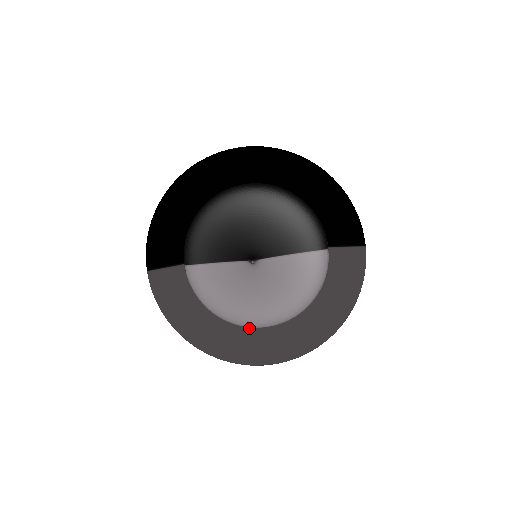
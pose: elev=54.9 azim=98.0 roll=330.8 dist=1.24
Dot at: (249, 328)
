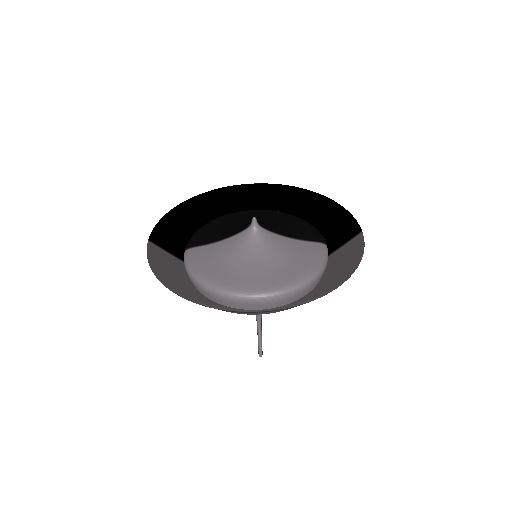
Dot at: (239, 309)
